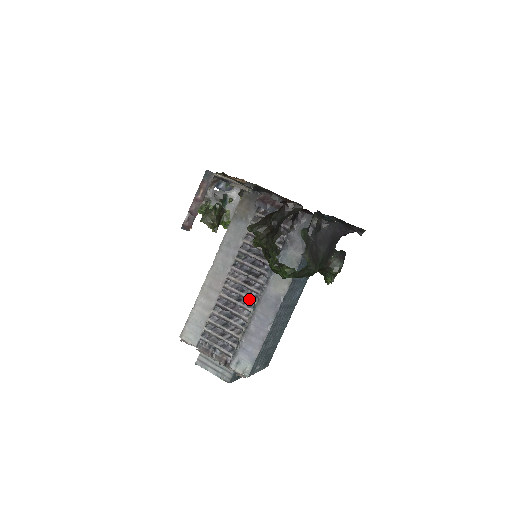
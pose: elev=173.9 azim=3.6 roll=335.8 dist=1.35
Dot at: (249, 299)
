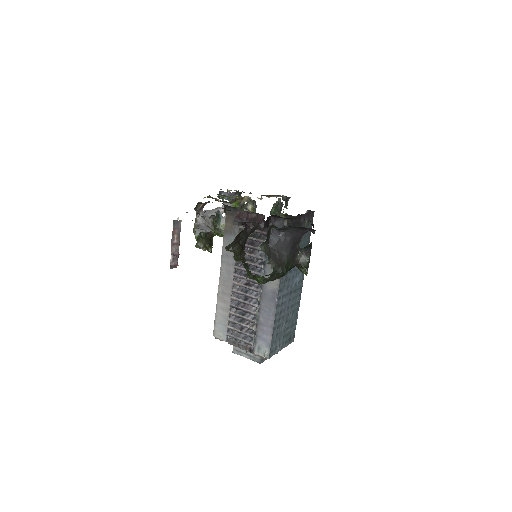
Dot at: (253, 297)
